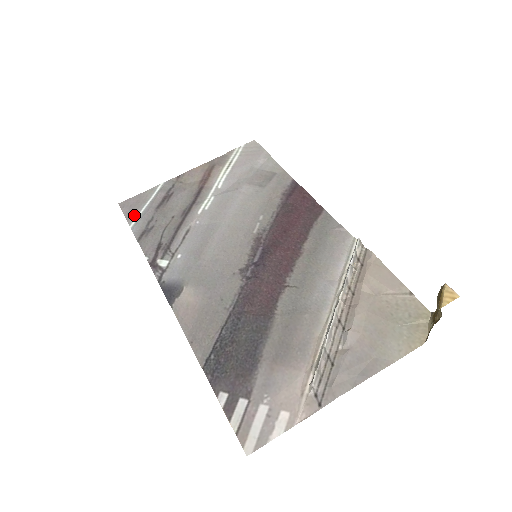
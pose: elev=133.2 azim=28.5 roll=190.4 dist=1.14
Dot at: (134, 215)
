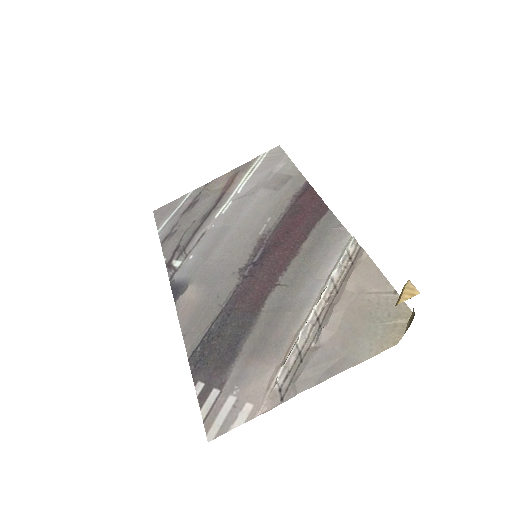
Dot at: (163, 221)
